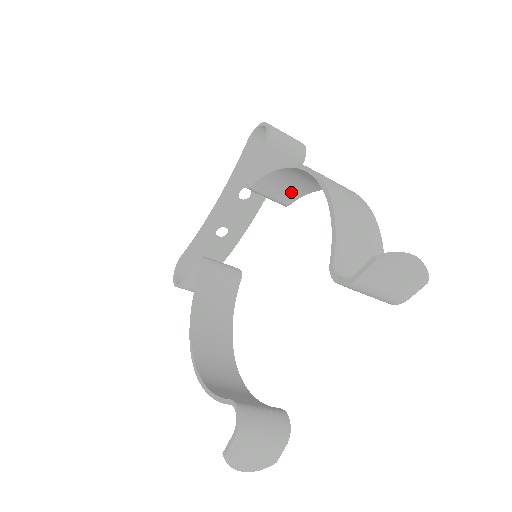
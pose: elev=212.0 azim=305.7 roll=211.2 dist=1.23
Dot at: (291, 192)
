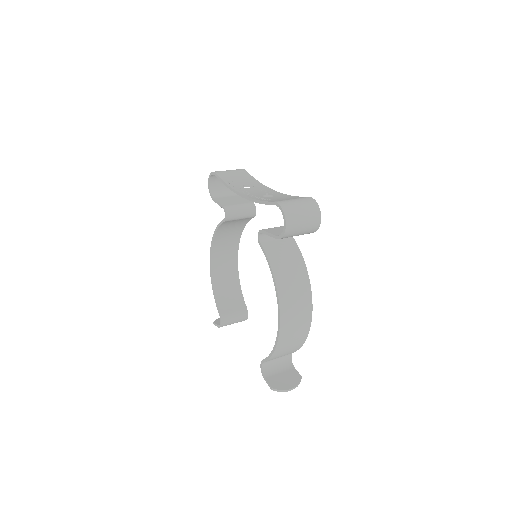
Dot at: (290, 252)
